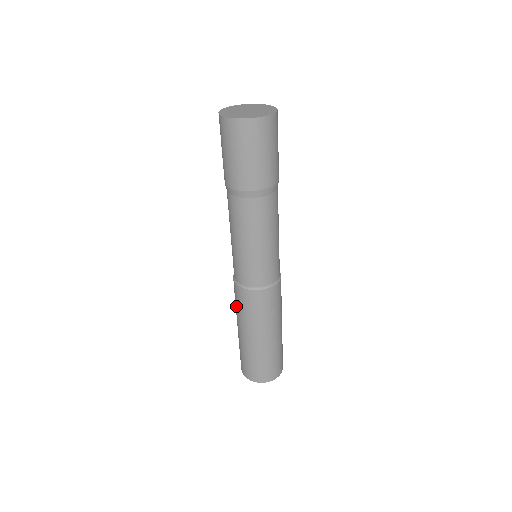
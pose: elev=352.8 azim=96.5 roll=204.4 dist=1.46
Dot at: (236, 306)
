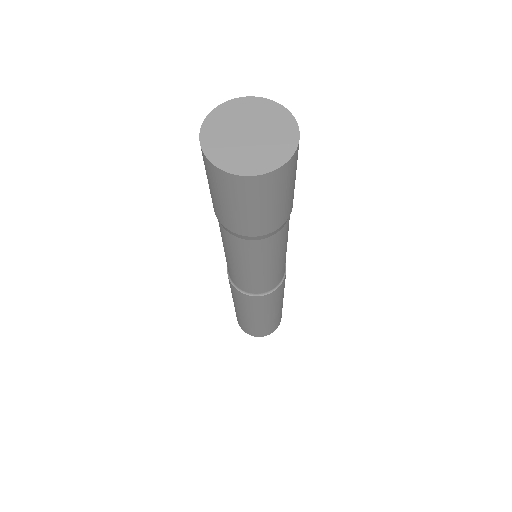
Dot at: occluded
